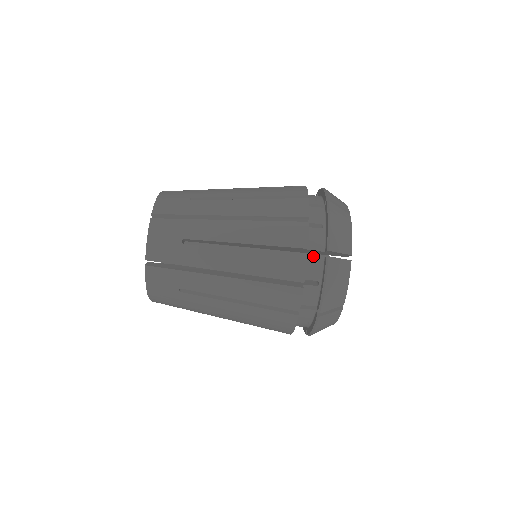
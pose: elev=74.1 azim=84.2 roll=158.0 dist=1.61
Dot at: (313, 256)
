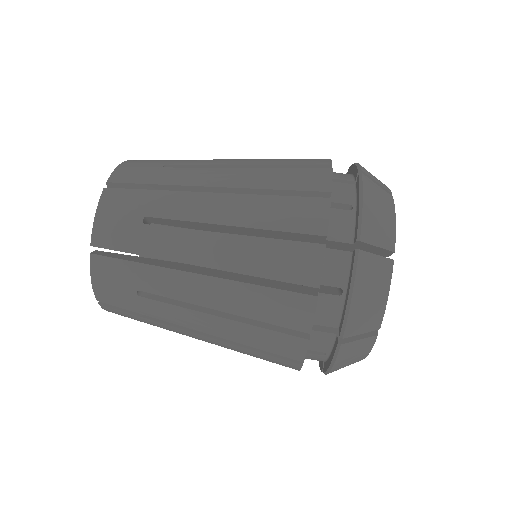
Dot at: (340, 182)
